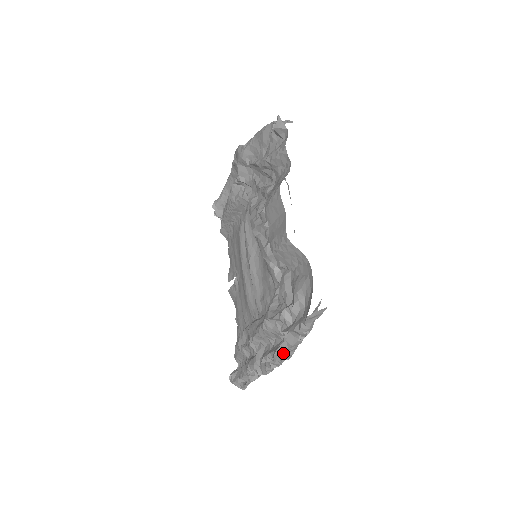
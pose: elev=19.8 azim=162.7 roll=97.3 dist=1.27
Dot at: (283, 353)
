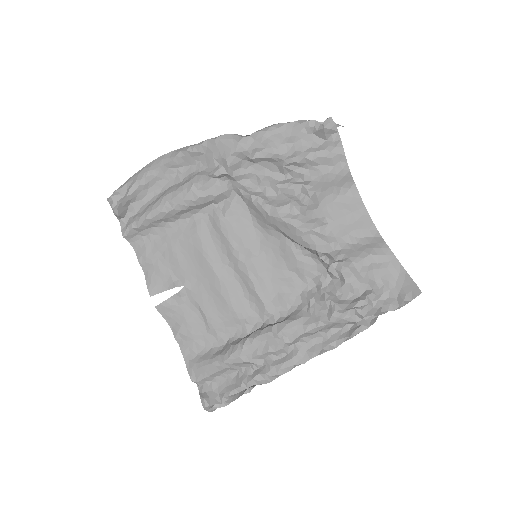
Dot at: occluded
